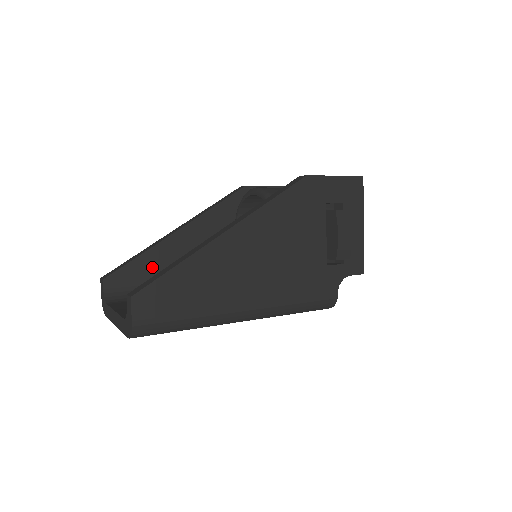
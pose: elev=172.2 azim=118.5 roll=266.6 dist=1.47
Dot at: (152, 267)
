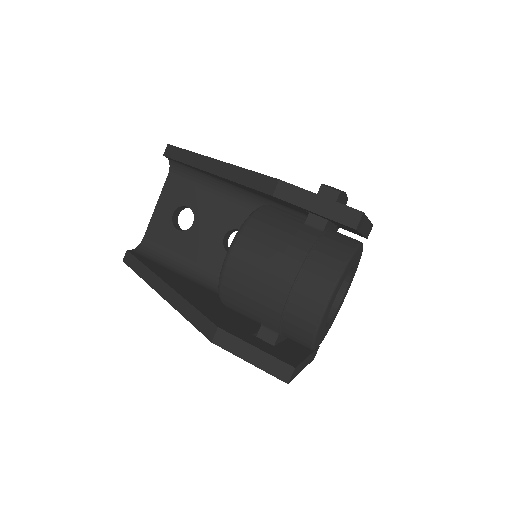
Dot at: occluded
